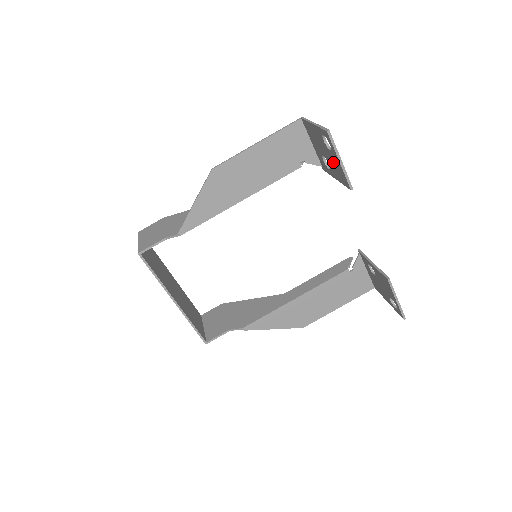
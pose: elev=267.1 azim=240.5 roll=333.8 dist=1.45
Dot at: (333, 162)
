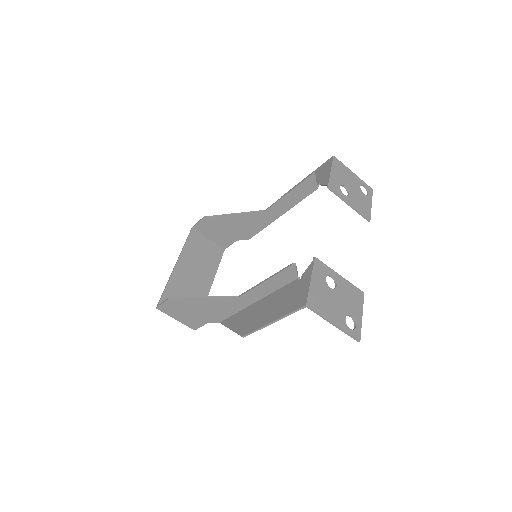
Dot at: (347, 303)
